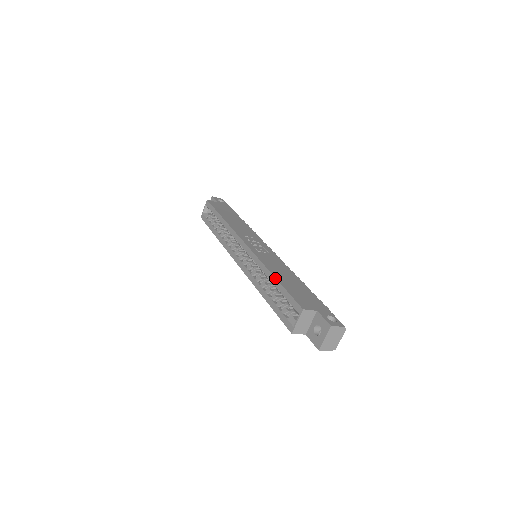
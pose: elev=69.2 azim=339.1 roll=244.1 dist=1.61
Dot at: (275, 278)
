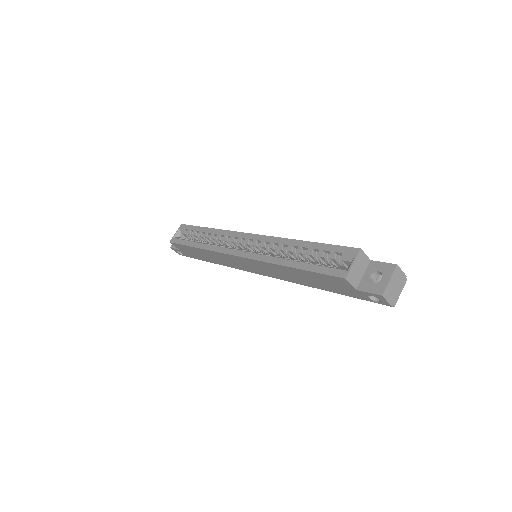
Dot at: (307, 241)
